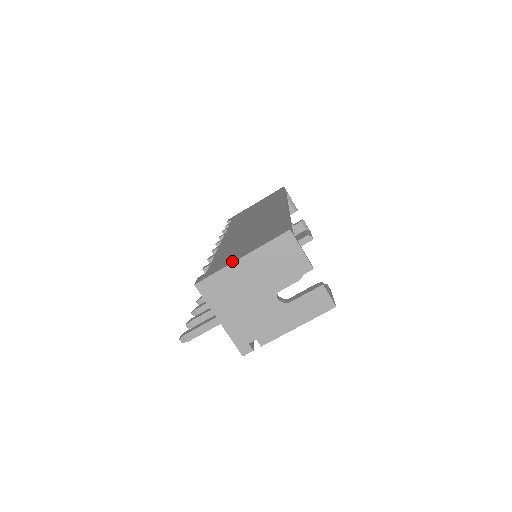
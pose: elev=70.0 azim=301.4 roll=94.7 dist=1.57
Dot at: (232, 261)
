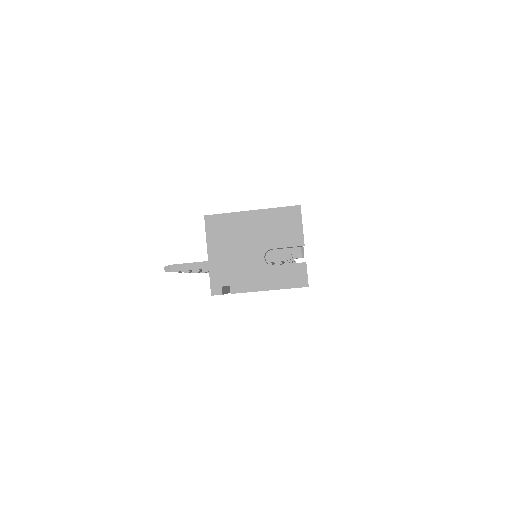
Dot at: (243, 211)
